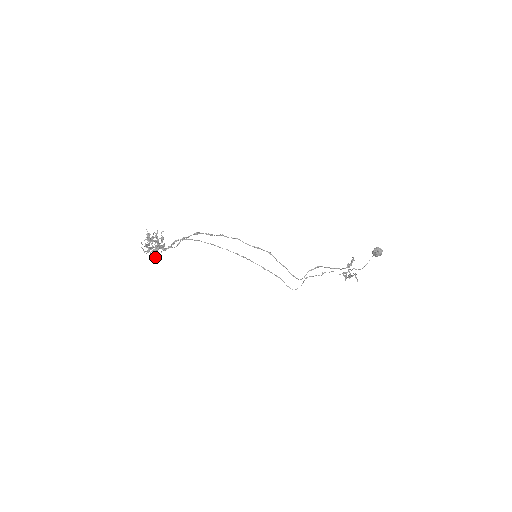
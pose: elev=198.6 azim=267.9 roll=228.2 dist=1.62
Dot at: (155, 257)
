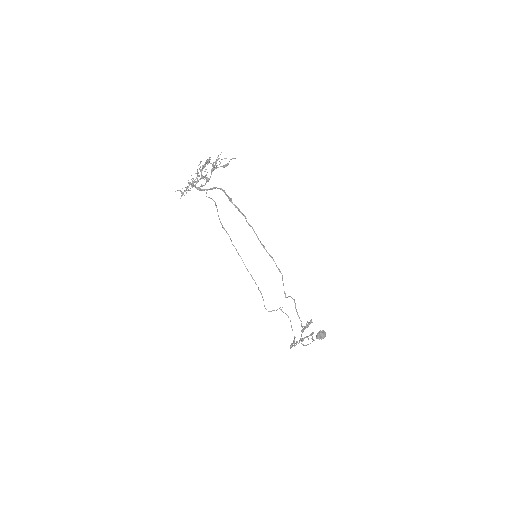
Dot at: occluded
